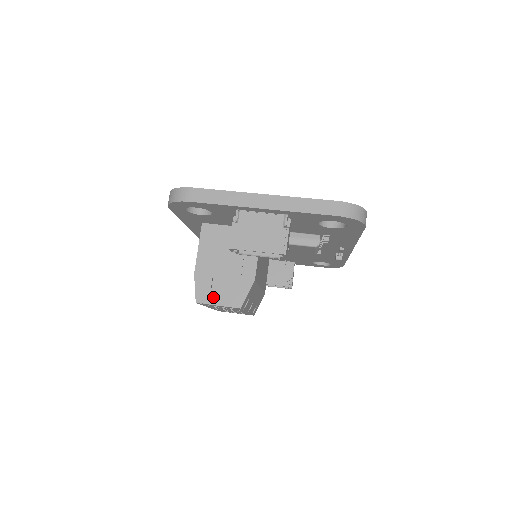
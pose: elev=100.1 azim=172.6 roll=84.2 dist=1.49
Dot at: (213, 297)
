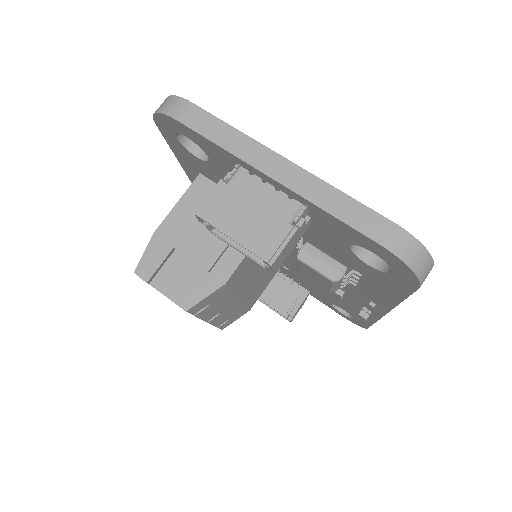
Dot at: (159, 277)
